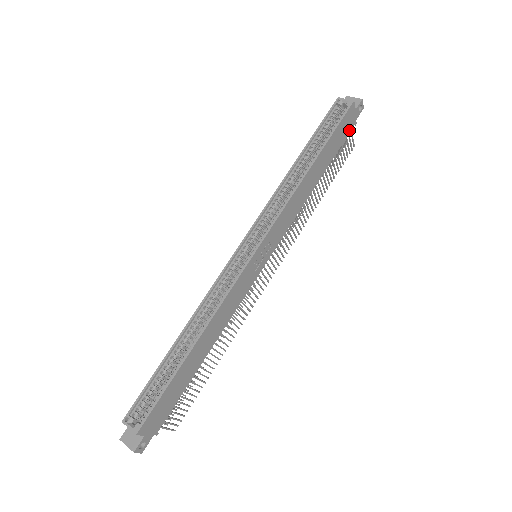
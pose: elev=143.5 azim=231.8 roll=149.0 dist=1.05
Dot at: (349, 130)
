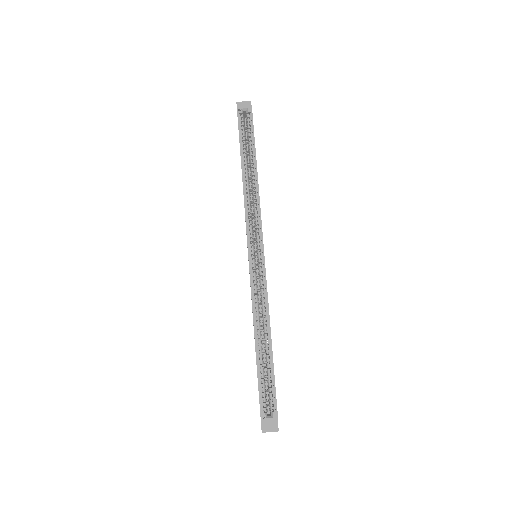
Dot at: occluded
